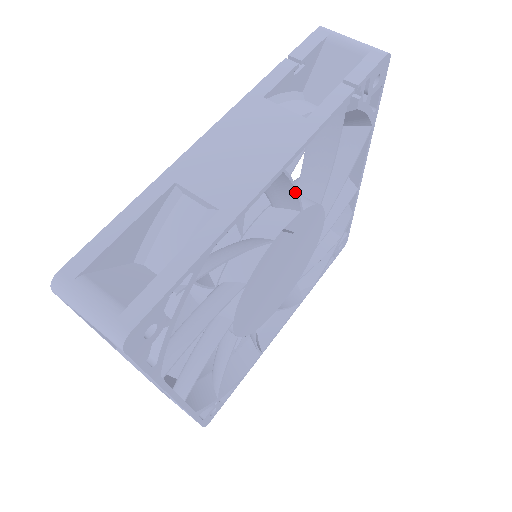
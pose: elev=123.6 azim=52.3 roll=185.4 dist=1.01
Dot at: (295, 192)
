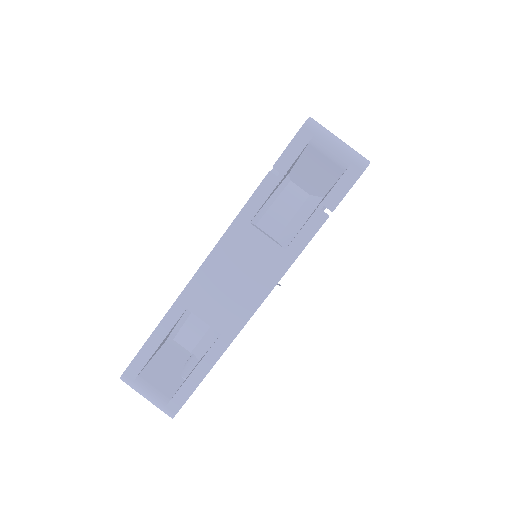
Dot at: occluded
